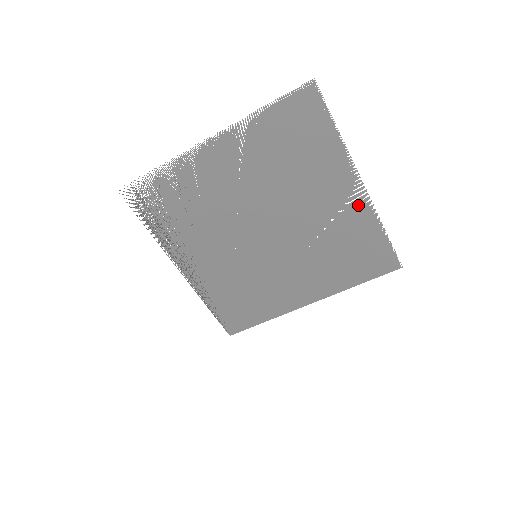
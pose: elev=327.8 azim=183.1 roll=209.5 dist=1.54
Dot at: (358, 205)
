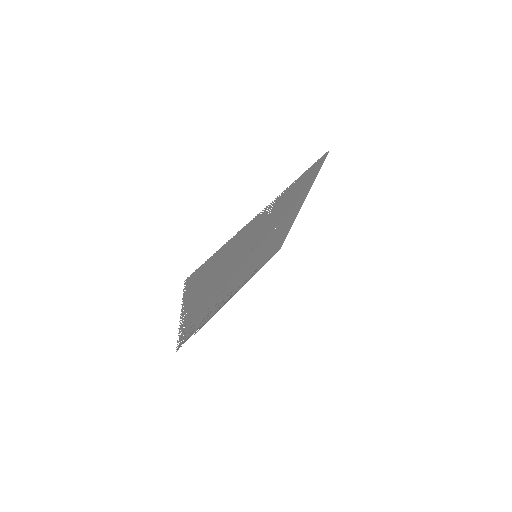
Dot at: (276, 203)
